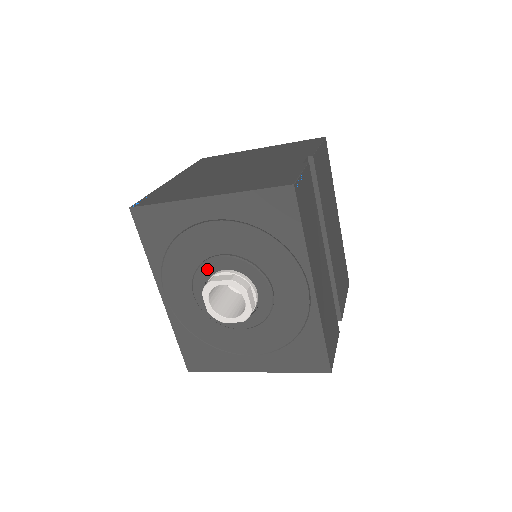
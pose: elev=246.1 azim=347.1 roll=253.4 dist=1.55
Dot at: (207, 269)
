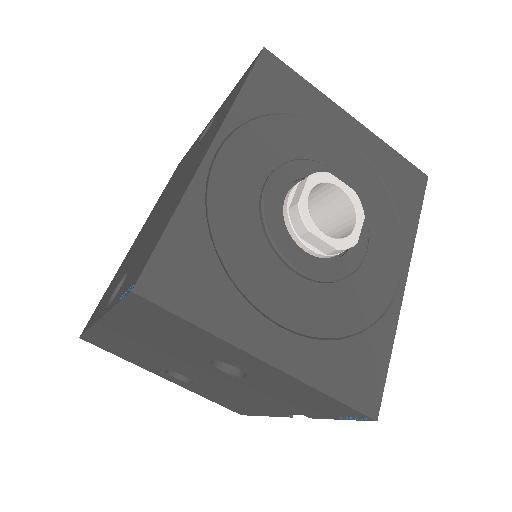
Dot at: (310, 169)
